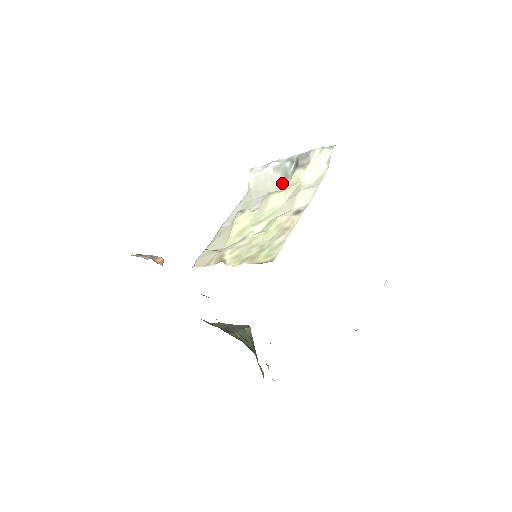
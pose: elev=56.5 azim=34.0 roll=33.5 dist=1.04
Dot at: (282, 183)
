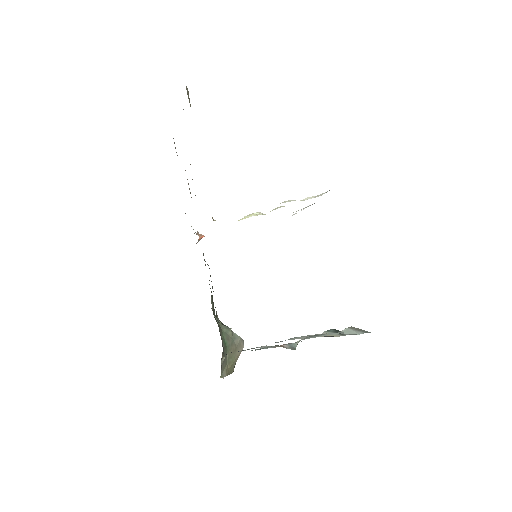
Dot at: occluded
